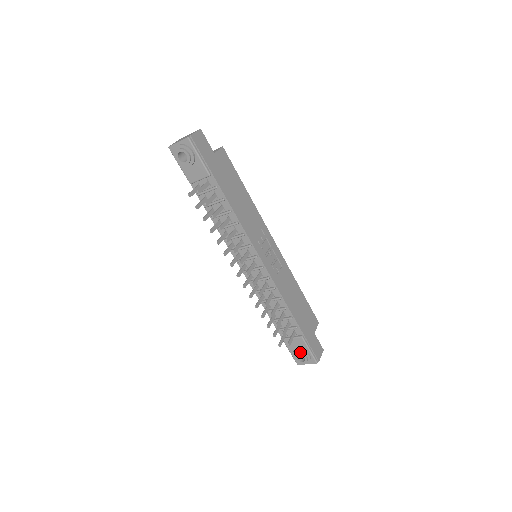
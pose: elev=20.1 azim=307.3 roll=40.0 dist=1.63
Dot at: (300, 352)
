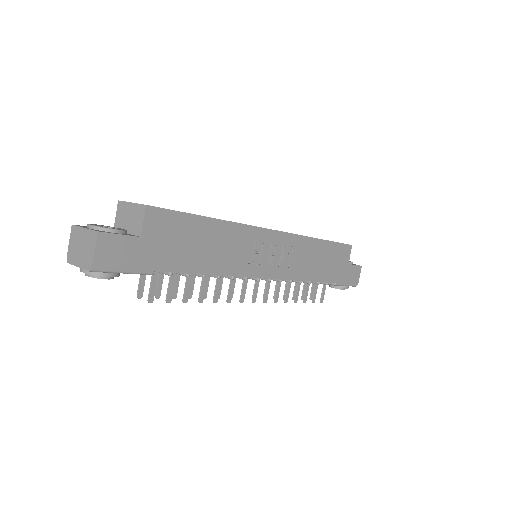
Dot at: (335, 287)
